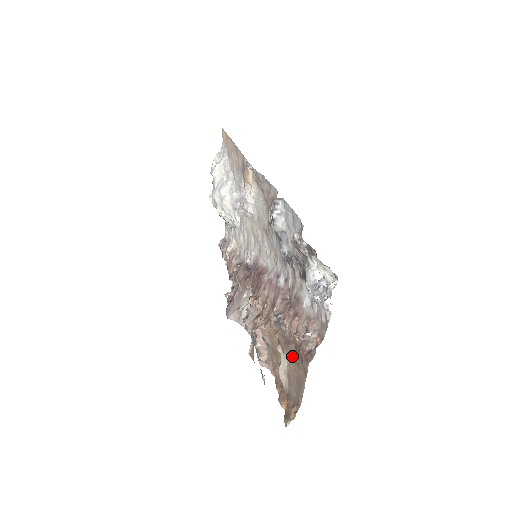
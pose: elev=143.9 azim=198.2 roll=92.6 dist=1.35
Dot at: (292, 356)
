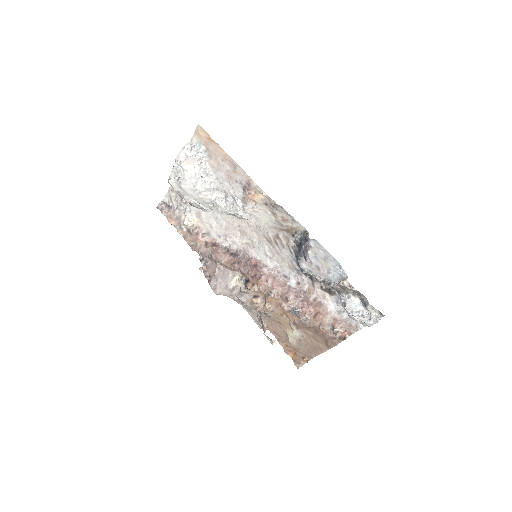
Dot at: (309, 334)
